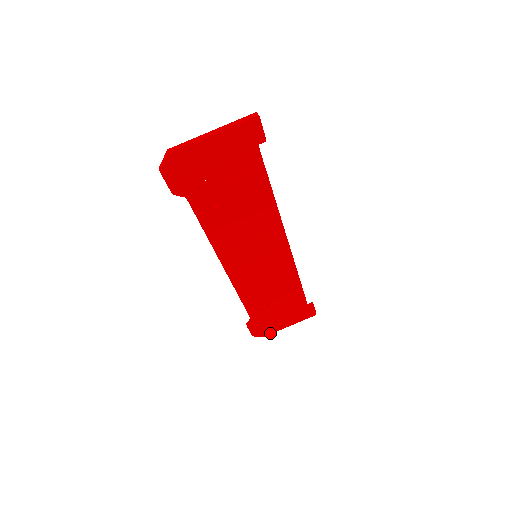
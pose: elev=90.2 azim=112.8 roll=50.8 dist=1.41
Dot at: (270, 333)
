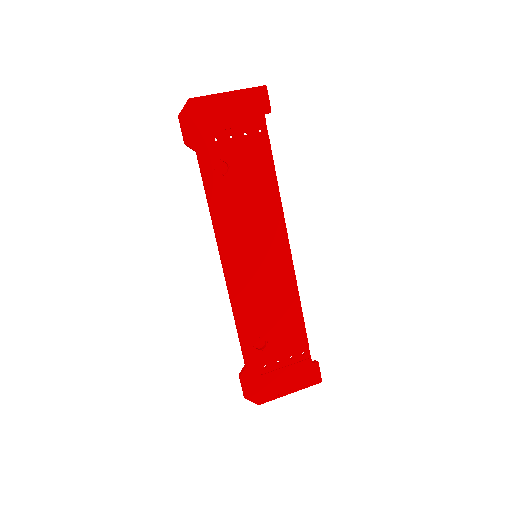
Dot at: (266, 400)
